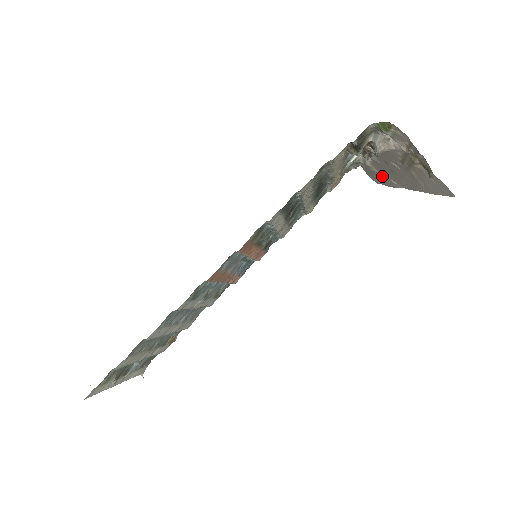
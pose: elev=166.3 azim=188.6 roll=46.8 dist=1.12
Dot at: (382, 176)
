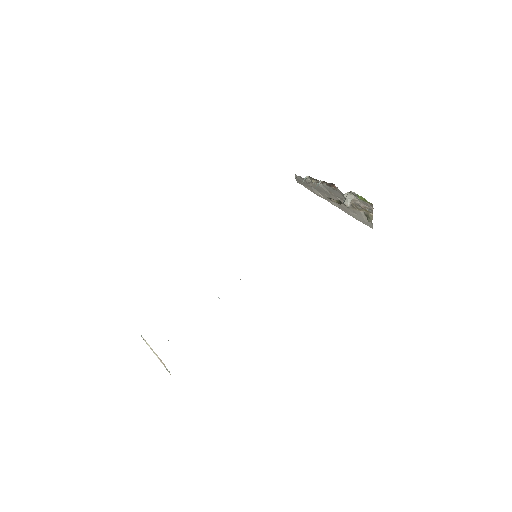
Dot at: (312, 188)
